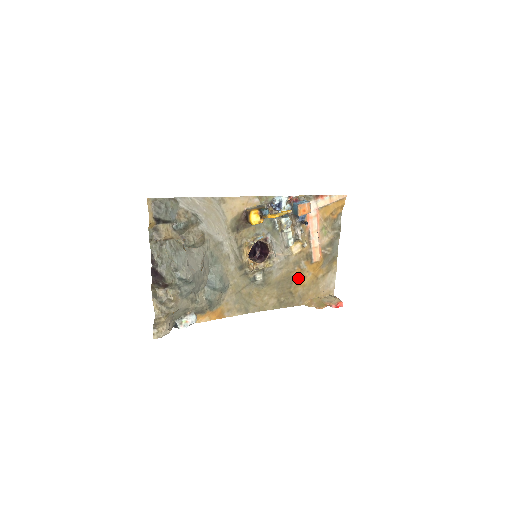
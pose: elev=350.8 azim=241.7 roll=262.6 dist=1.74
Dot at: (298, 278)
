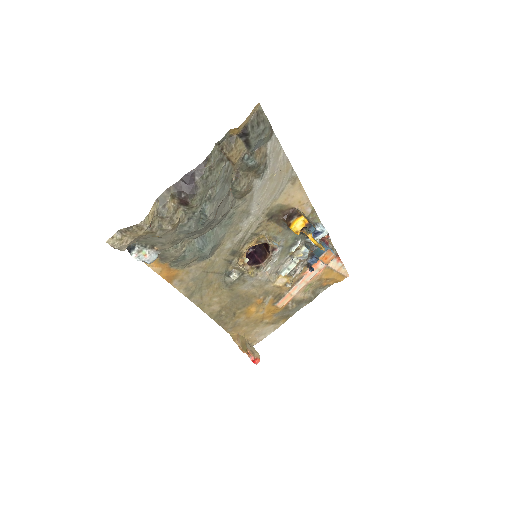
Dot at: (253, 307)
